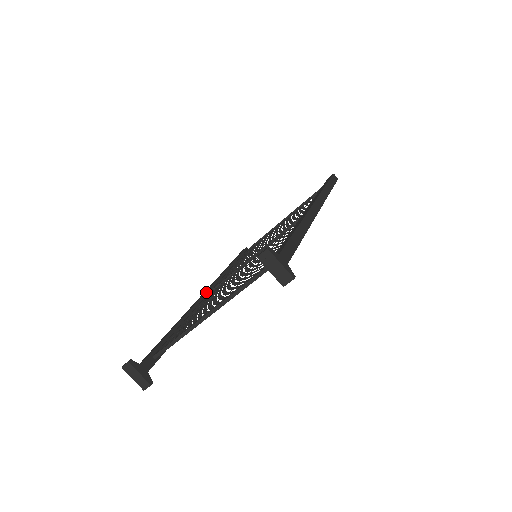
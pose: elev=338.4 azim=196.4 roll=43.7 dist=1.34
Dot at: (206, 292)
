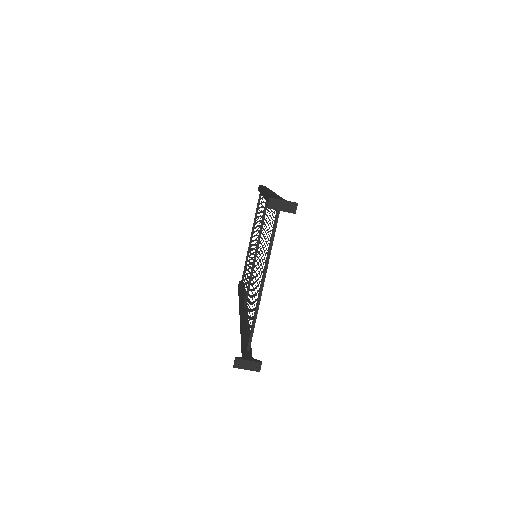
Dot at: (241, 311)
